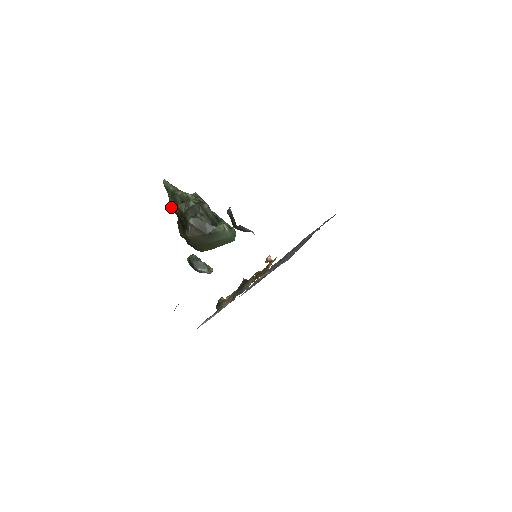
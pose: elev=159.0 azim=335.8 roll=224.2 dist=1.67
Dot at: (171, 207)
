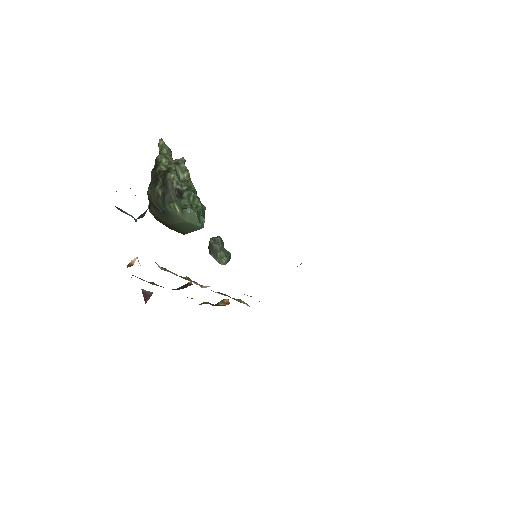
Dot at: occluded
